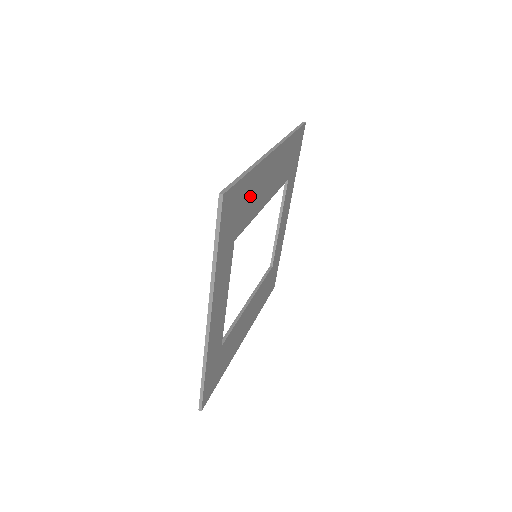
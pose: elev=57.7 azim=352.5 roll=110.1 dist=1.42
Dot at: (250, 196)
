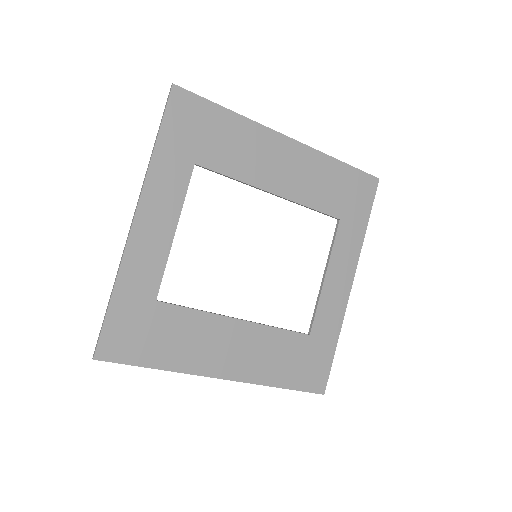
Dot at: (232, 142)
